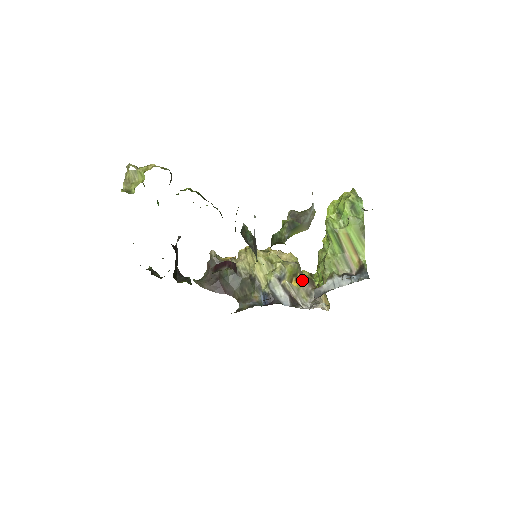
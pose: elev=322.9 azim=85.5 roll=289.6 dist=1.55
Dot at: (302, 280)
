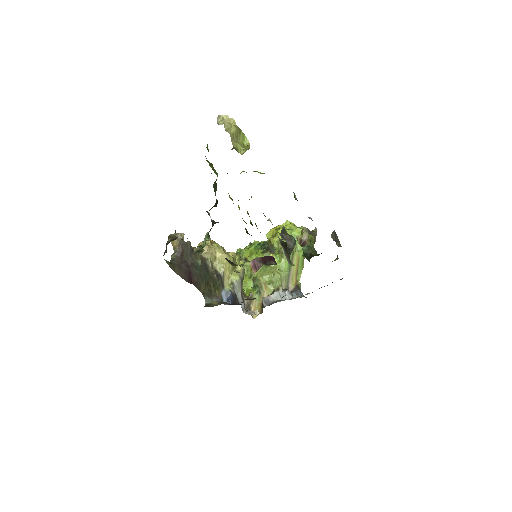
Dot at: occluded
